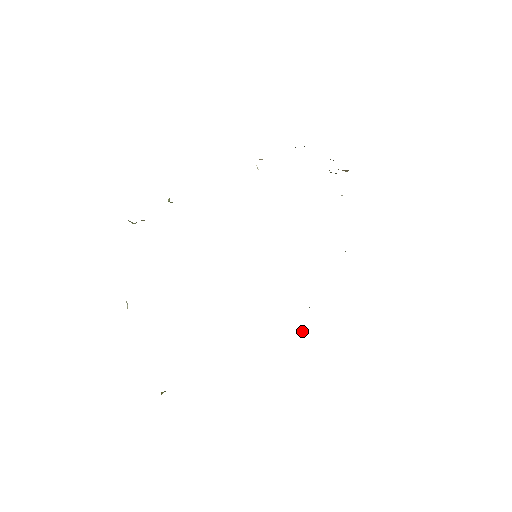
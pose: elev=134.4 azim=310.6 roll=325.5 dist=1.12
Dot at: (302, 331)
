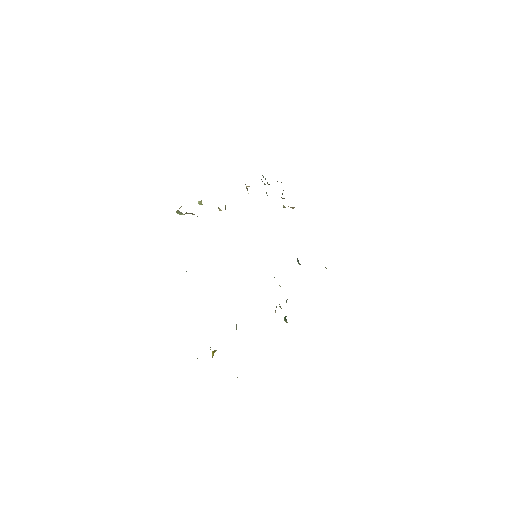
Dot at: (285, 317)
